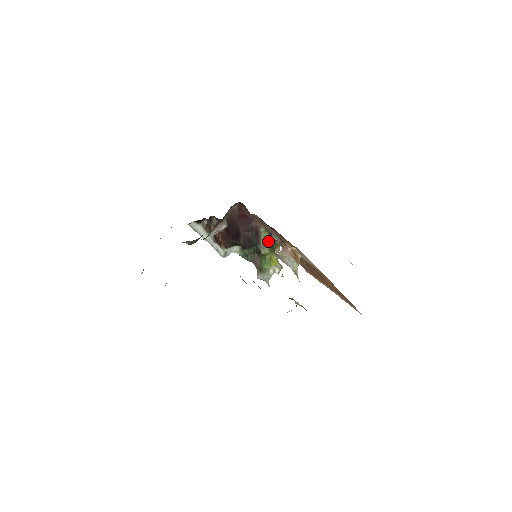
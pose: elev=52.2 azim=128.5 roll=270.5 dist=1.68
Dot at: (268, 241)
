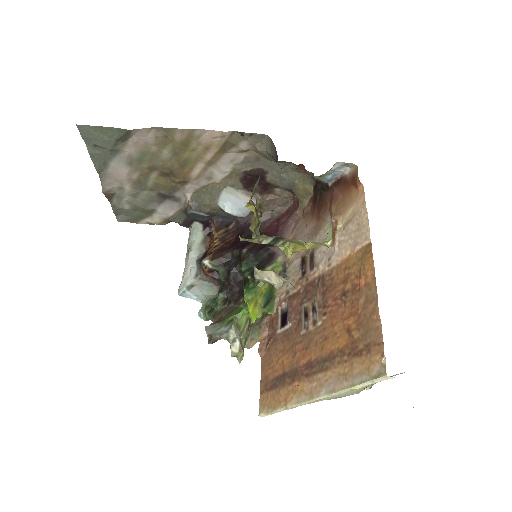
Dot at: occluded
